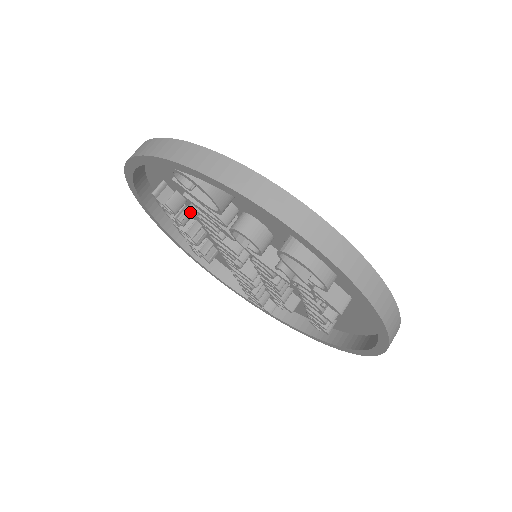
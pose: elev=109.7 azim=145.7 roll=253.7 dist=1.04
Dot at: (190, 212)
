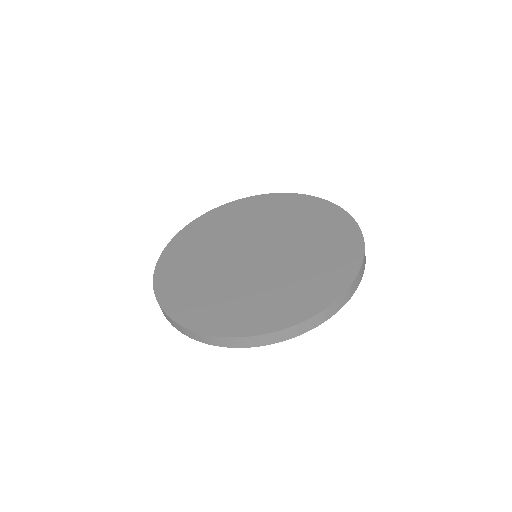
Dot at: occluded
